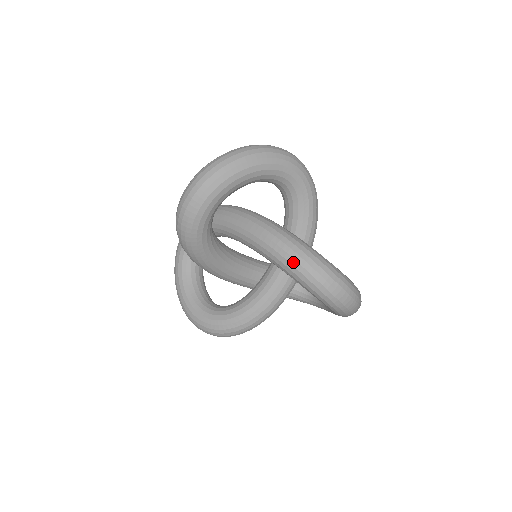
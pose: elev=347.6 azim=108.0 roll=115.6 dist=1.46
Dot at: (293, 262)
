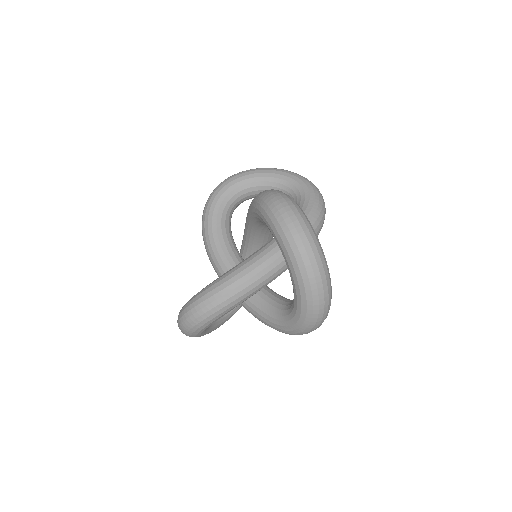
Dot at: occluded
